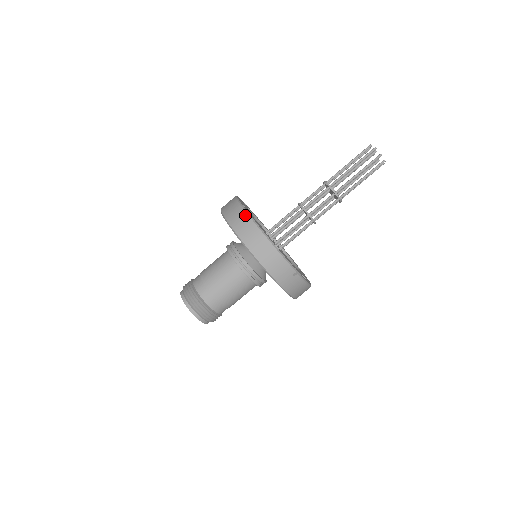
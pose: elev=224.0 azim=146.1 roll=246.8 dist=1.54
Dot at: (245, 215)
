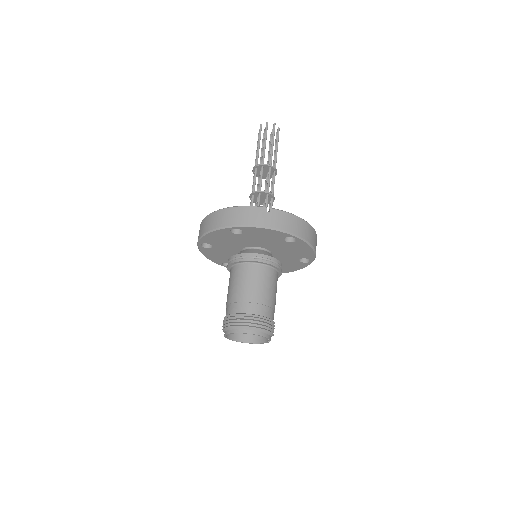
Dot at: (203, 221)
